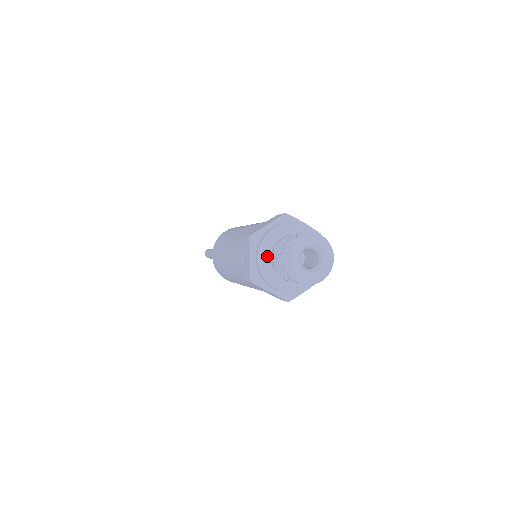
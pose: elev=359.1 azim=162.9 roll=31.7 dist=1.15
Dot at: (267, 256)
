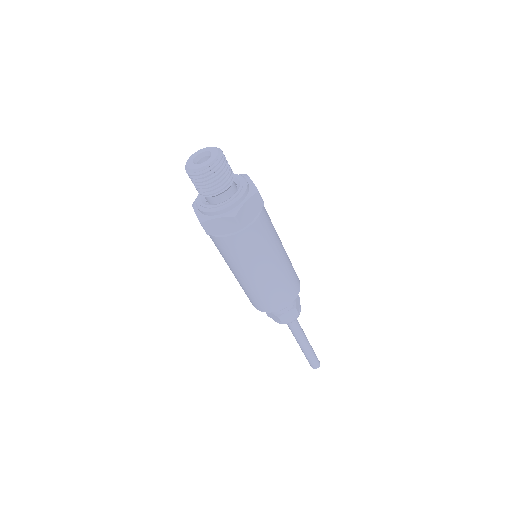
Dot at: (202, 200)
